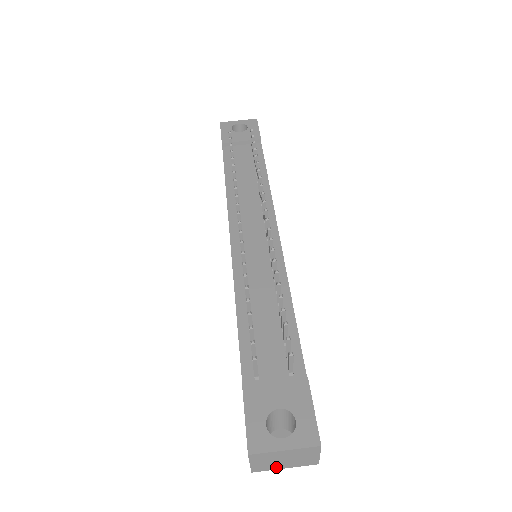
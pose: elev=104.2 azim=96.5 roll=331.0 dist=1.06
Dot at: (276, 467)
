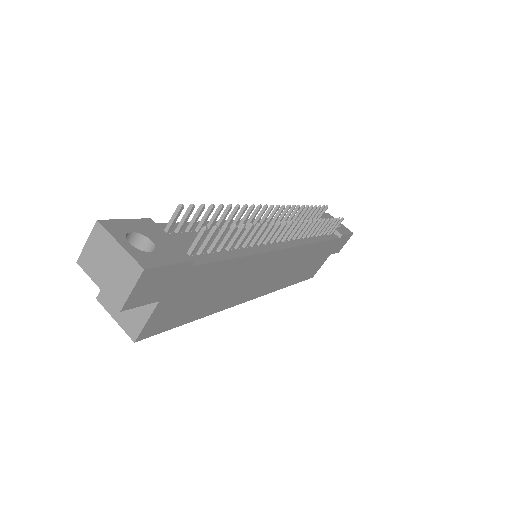
Dot at: (95, 275)
